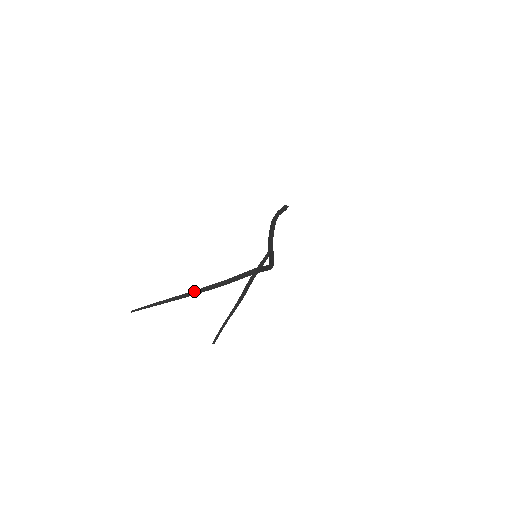
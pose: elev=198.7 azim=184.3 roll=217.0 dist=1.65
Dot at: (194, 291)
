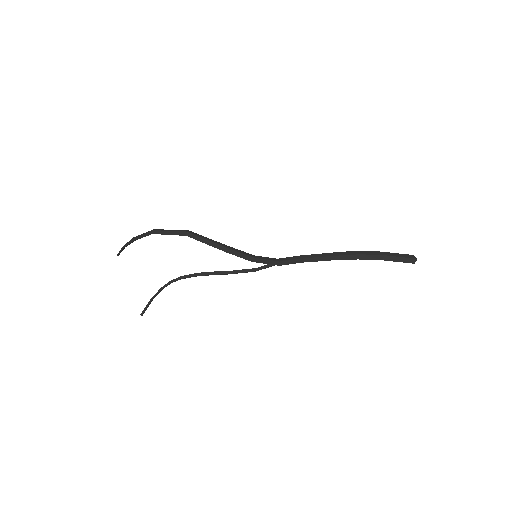
Dot at: (136, 236)
